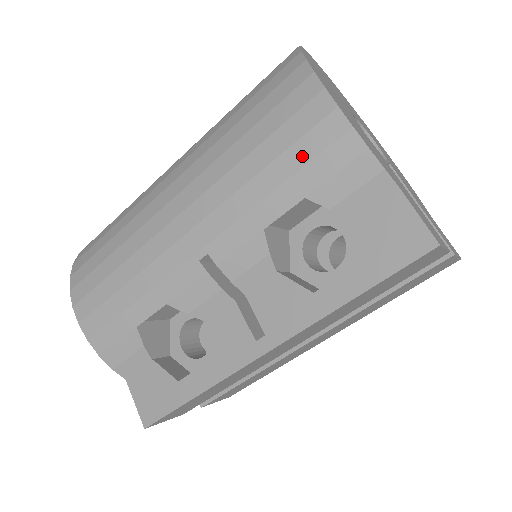
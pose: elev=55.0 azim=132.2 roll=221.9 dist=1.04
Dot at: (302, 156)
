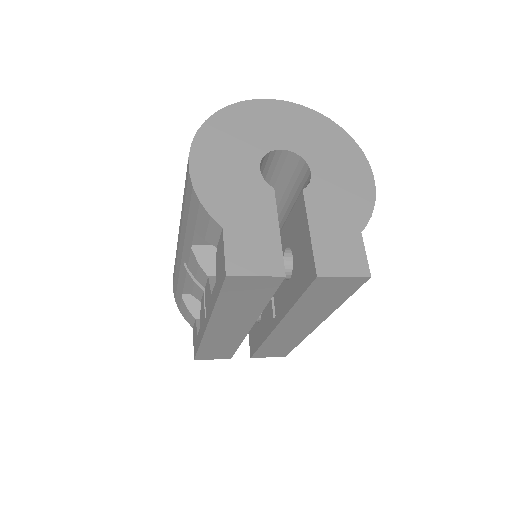
Dot at: (188, 203)
